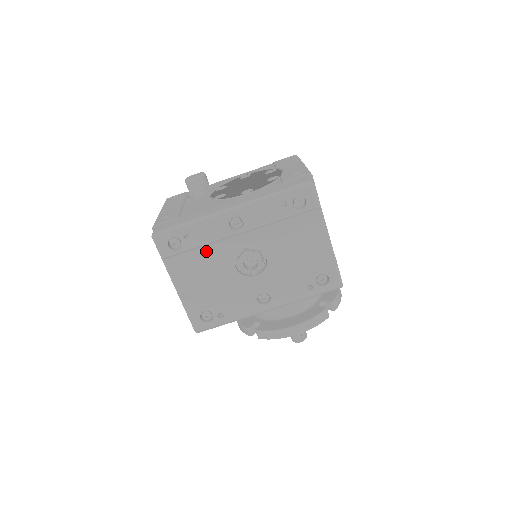
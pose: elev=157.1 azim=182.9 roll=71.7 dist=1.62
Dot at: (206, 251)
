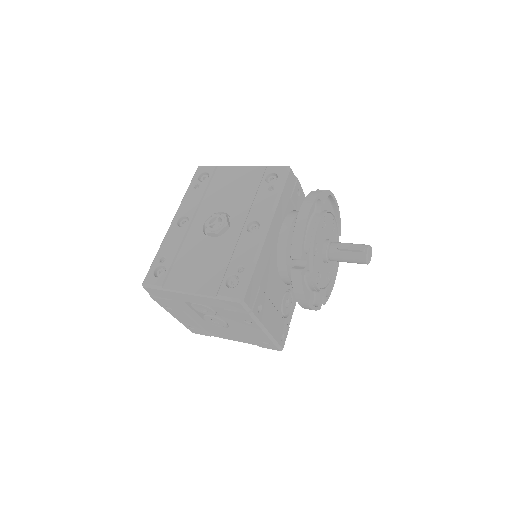
Dot at: (183, 253)
